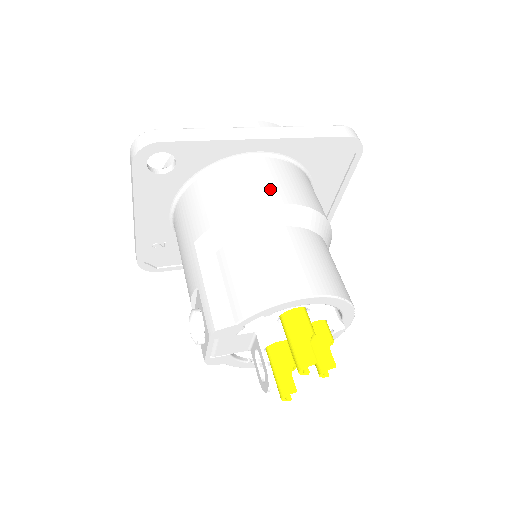
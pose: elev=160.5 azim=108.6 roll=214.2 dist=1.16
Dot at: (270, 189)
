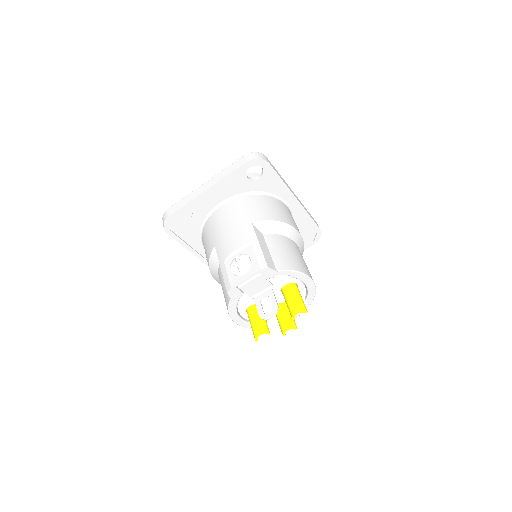
Dot at: (295, 224)
